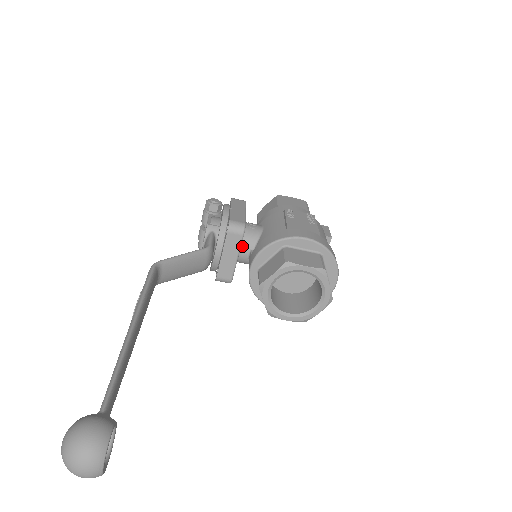
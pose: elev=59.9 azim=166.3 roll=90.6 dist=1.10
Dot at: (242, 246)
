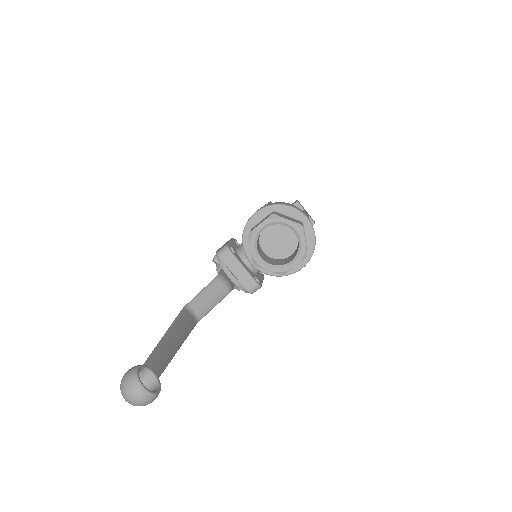
Dot at: (243, 259)
